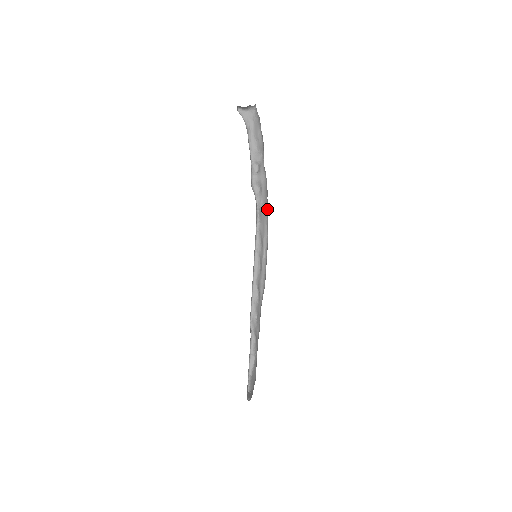
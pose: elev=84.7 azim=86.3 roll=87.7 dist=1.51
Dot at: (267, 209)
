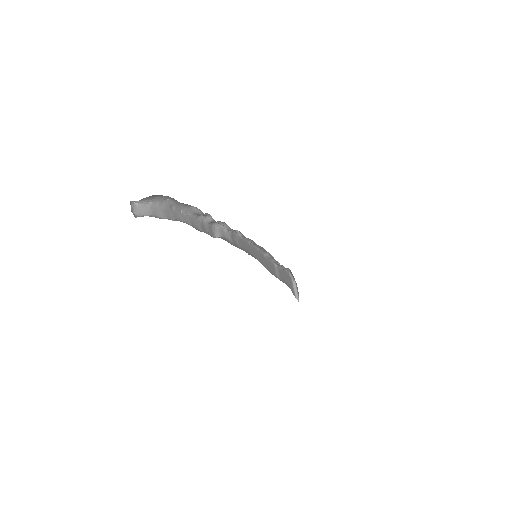
Dot at: occluded
